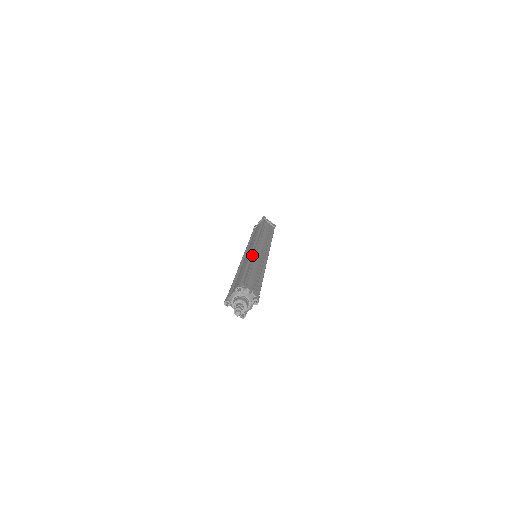
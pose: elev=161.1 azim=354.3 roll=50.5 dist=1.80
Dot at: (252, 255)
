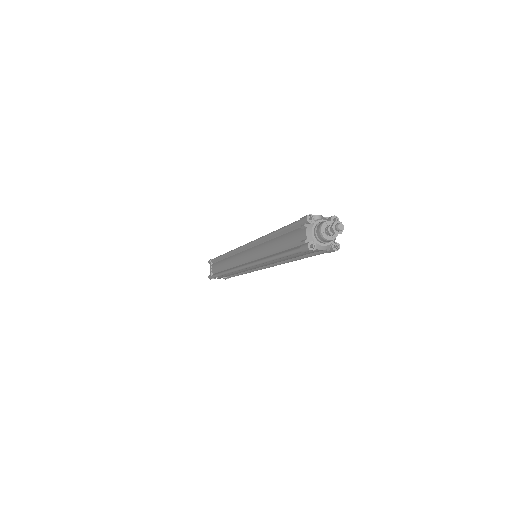
Dot at: occluded
